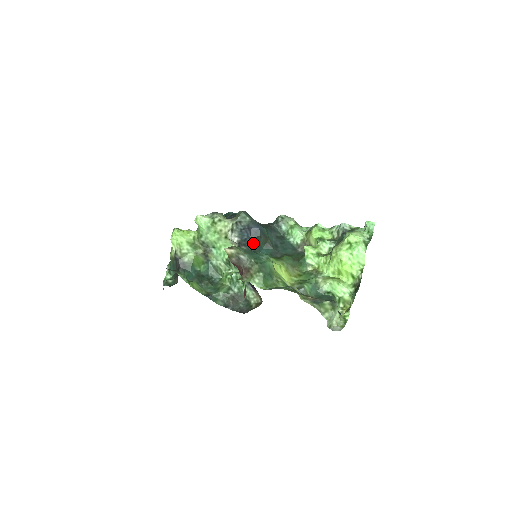
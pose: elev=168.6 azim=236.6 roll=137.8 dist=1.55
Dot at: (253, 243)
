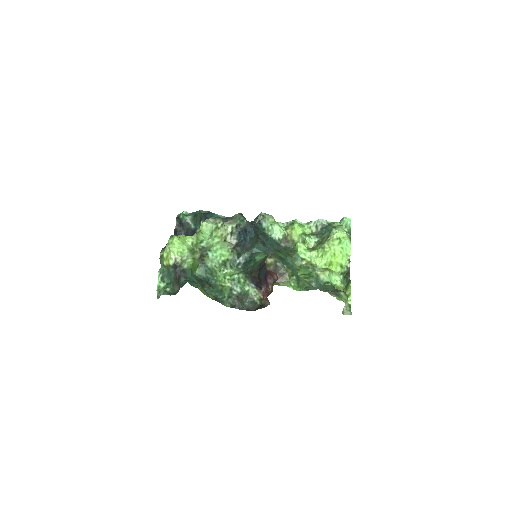
Dot at: (247, 243)
